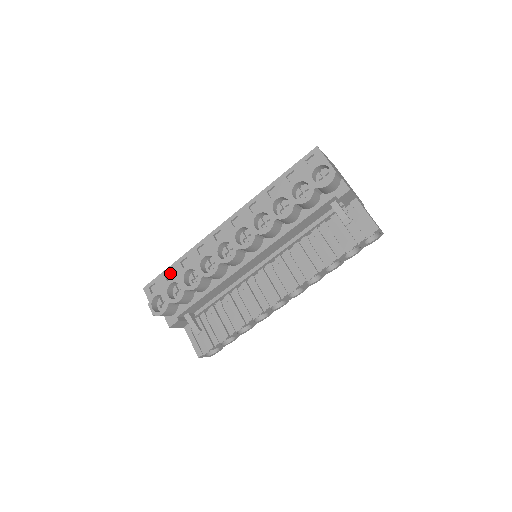
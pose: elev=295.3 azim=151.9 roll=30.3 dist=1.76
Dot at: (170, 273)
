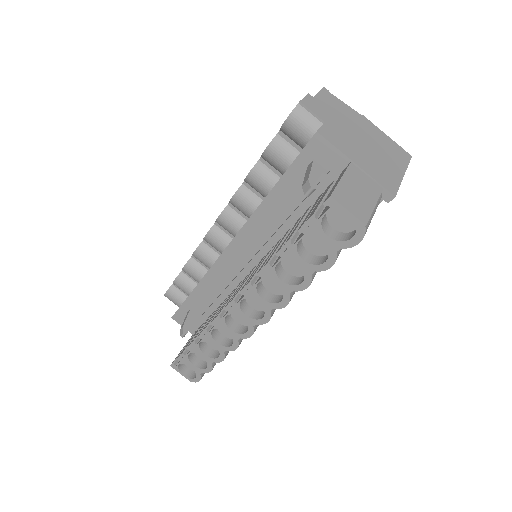
Dot at: occluded
